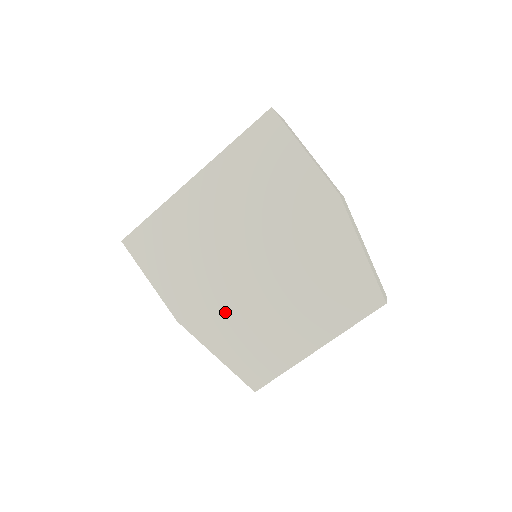
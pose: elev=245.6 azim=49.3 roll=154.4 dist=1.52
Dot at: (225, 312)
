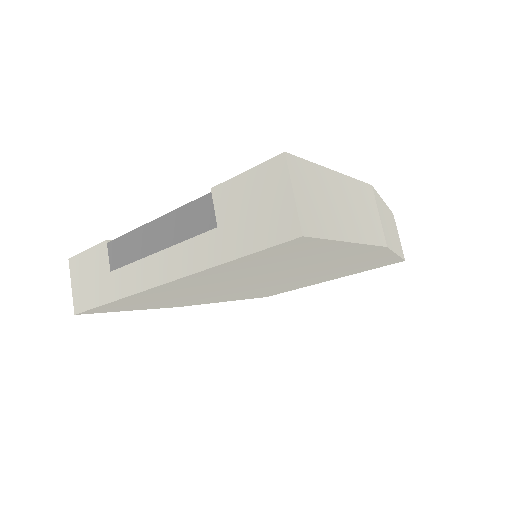
Dot at: (234, 295)
